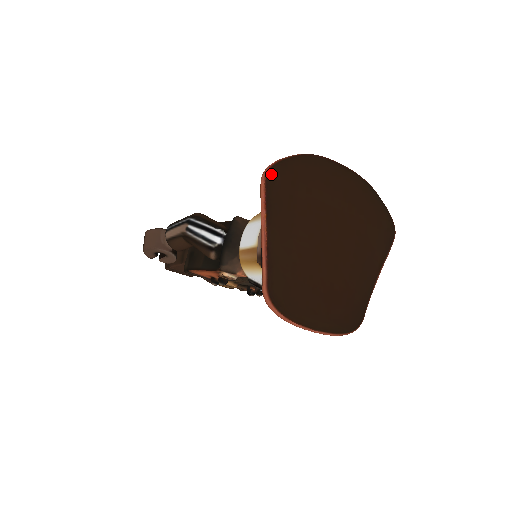
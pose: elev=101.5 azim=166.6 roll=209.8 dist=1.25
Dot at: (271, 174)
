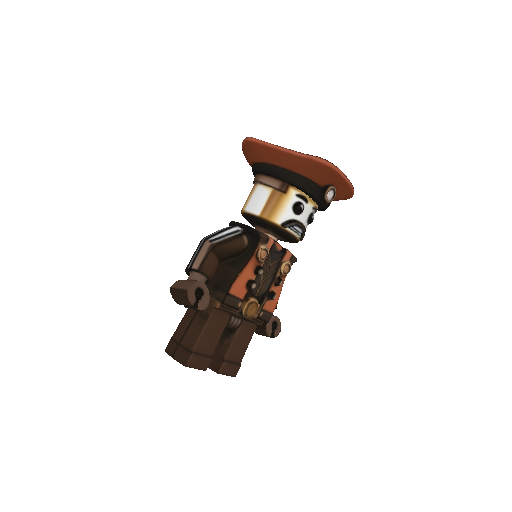
Dot at: occluded
